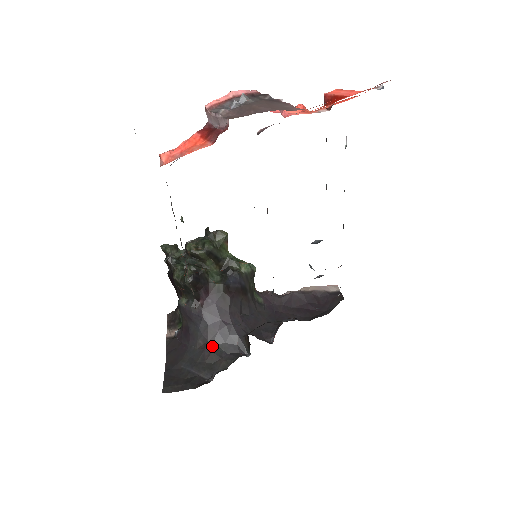
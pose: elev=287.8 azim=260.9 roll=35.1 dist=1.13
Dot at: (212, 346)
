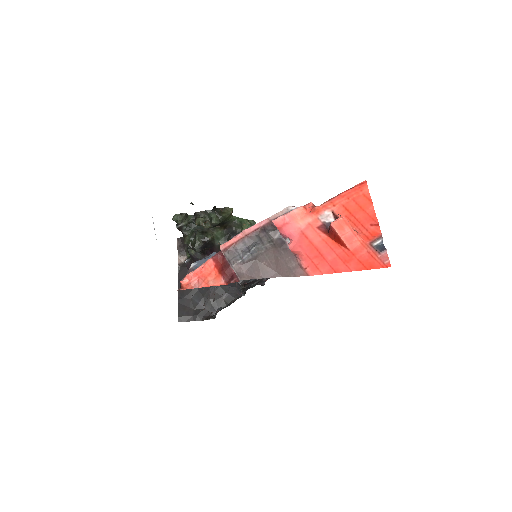
Dot at: occluded
